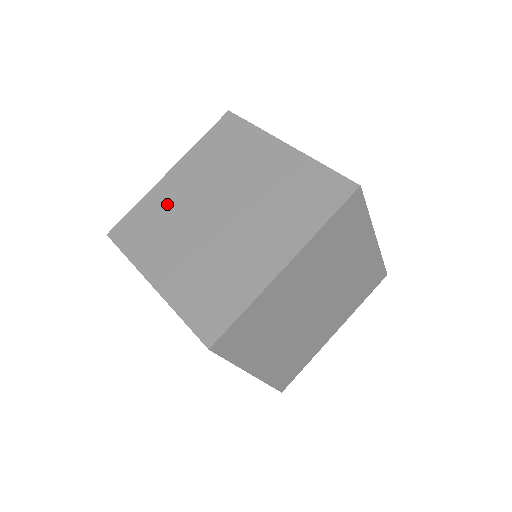
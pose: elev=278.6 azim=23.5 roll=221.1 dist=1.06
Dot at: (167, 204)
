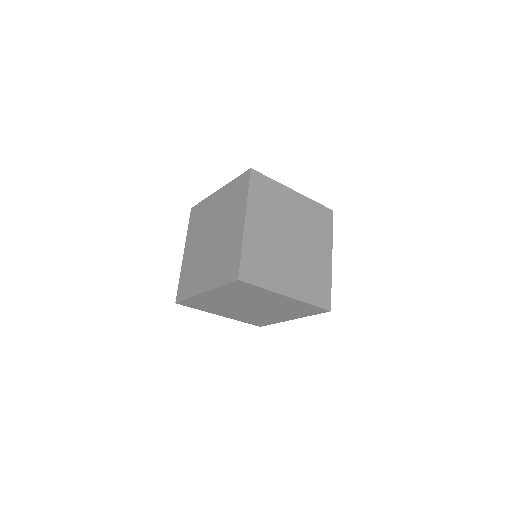
Dot at: (207, 212)
